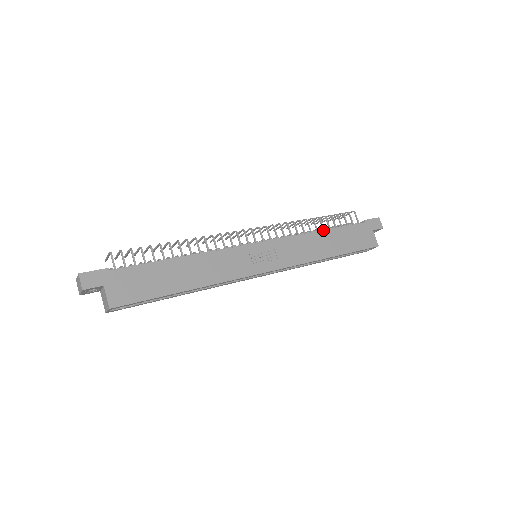
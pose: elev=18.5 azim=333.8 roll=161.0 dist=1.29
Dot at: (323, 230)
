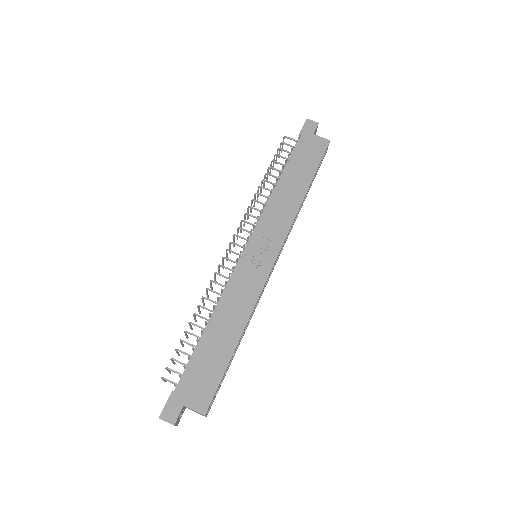
Dot at: (279, 180)
